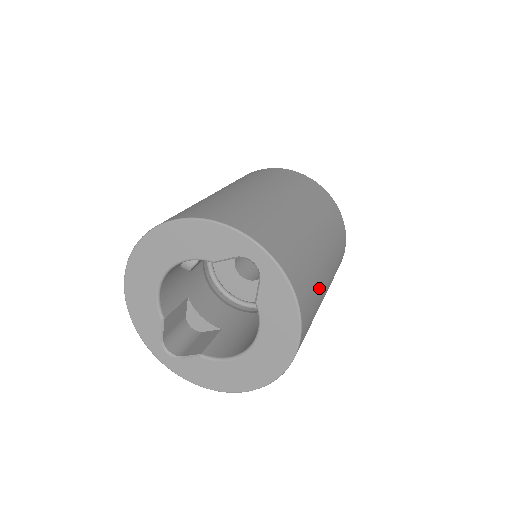
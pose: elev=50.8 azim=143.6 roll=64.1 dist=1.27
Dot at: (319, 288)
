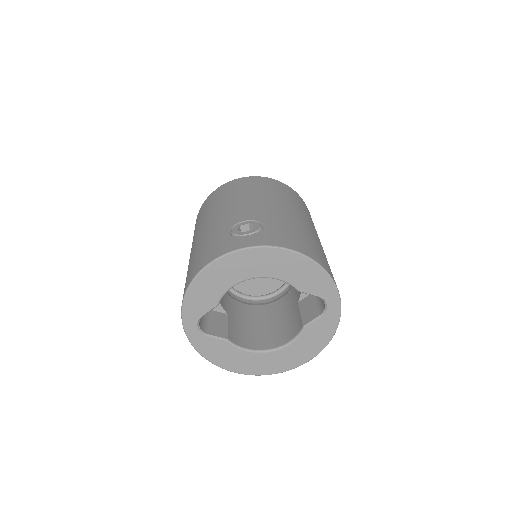
Dot at: occluded
